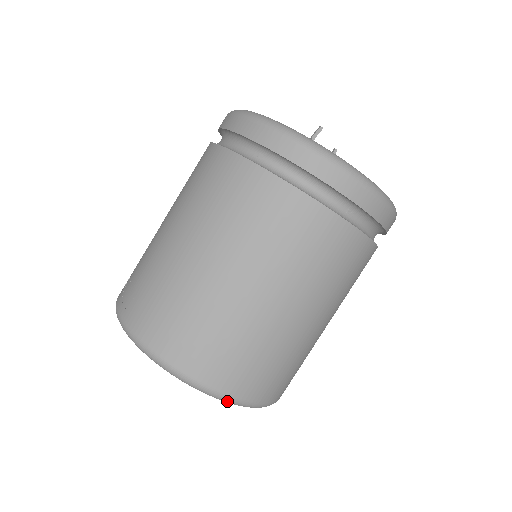
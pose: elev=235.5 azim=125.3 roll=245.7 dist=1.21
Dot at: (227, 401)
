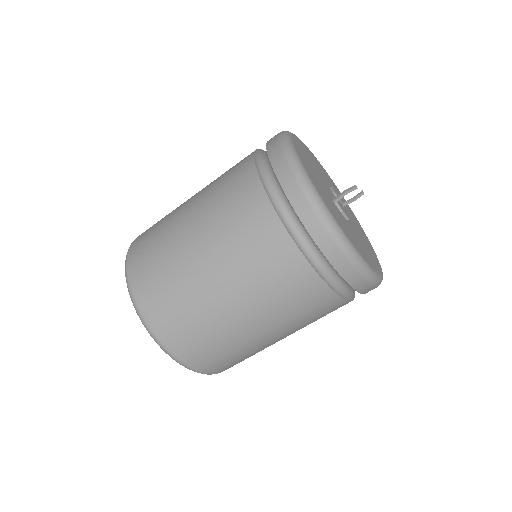
Dot at: occluded
